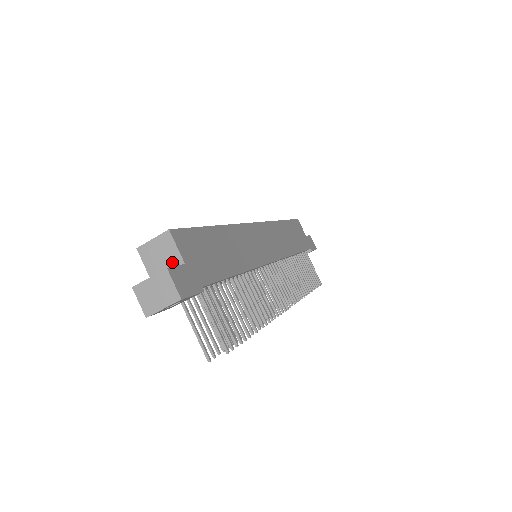
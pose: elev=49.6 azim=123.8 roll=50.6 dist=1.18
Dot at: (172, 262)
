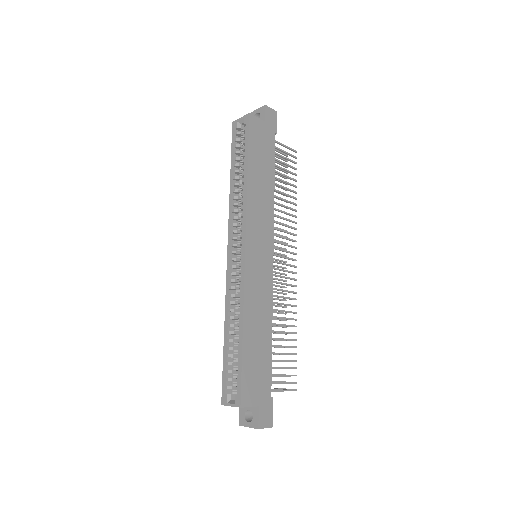
Dot at: occluded
